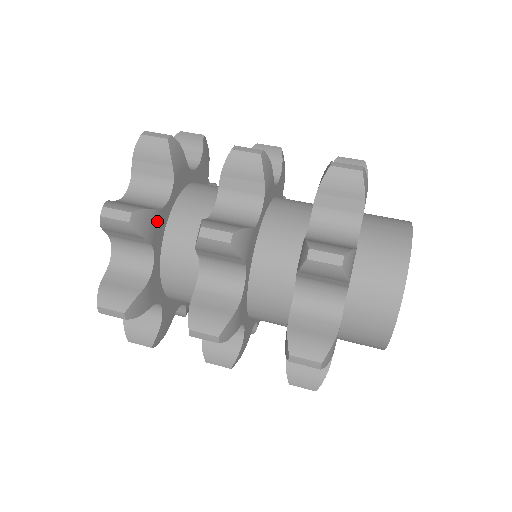
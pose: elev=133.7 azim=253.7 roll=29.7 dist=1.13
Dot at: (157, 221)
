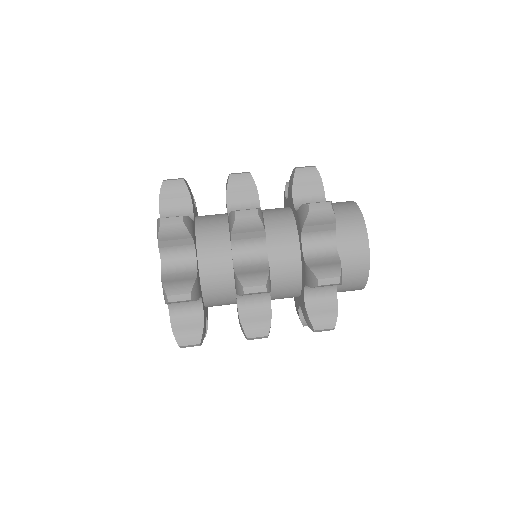
Dot at: (193, 229)
